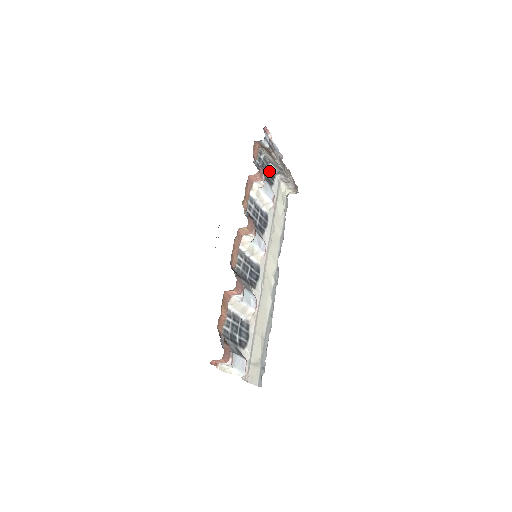
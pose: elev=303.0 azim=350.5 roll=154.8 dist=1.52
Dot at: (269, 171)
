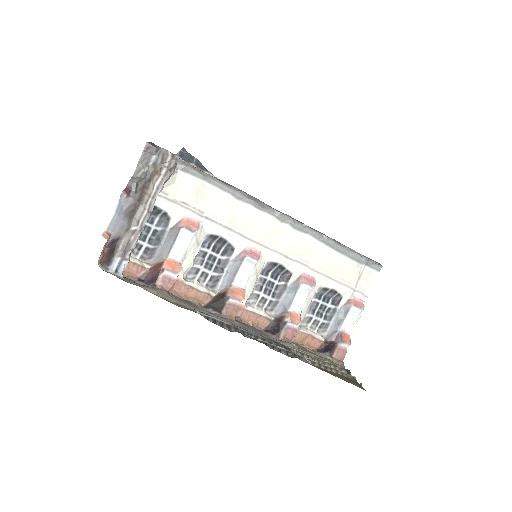
Dot at: occluded
